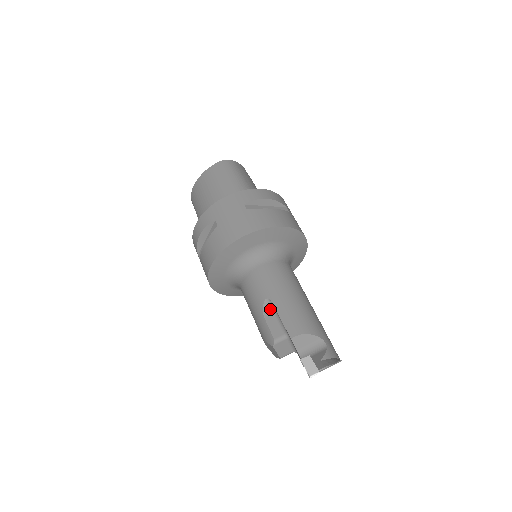
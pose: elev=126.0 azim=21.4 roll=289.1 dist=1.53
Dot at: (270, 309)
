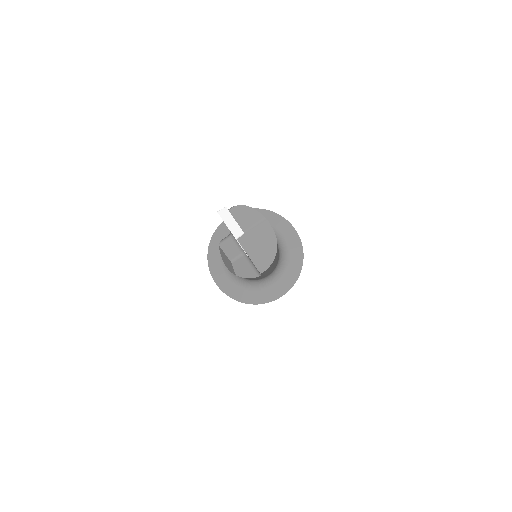
Dot at: occluded
